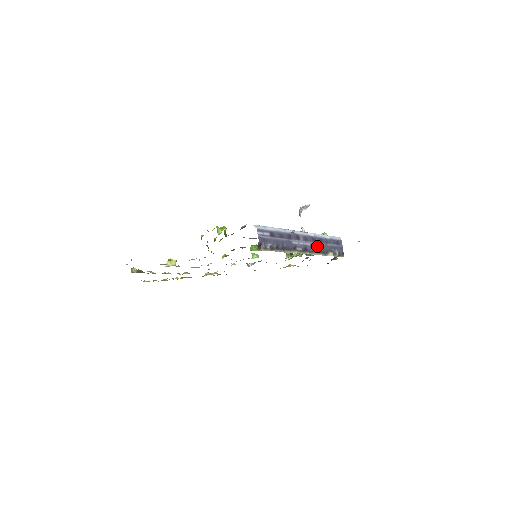
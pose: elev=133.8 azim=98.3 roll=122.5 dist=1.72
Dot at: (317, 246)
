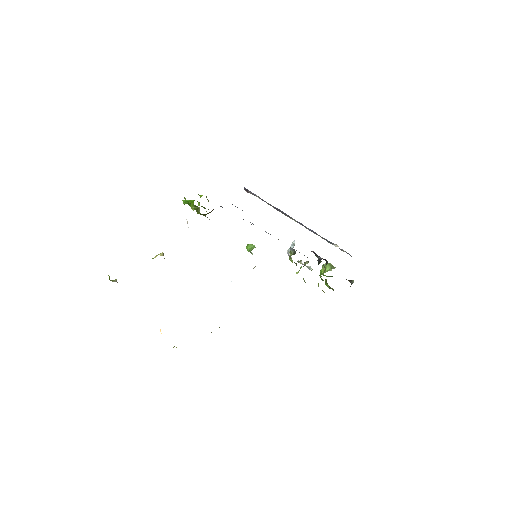
Dot at: occluded
